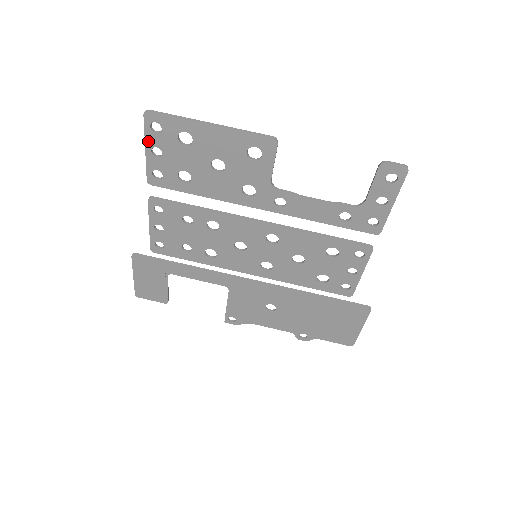
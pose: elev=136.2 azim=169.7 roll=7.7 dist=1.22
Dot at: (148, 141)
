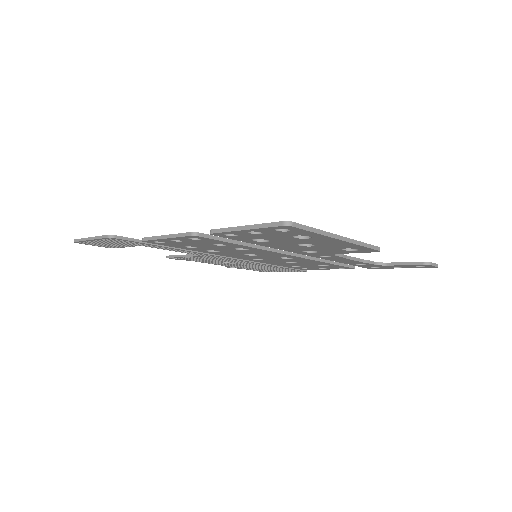
Dot at: (257, 229)
